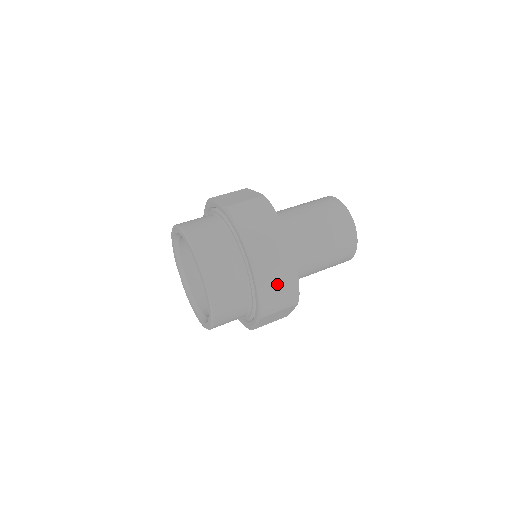
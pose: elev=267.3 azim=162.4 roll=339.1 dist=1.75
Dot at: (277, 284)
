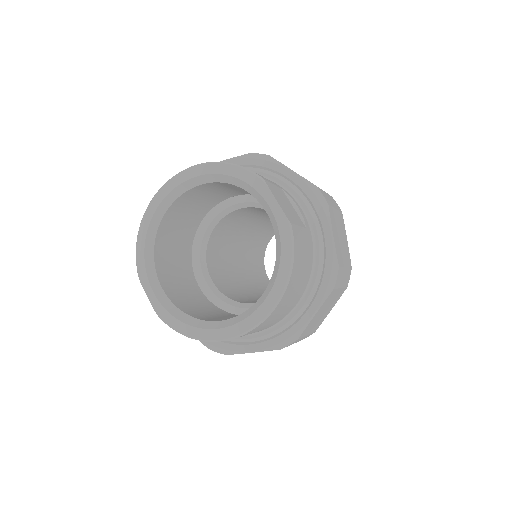
Dot at: (340, 240)
